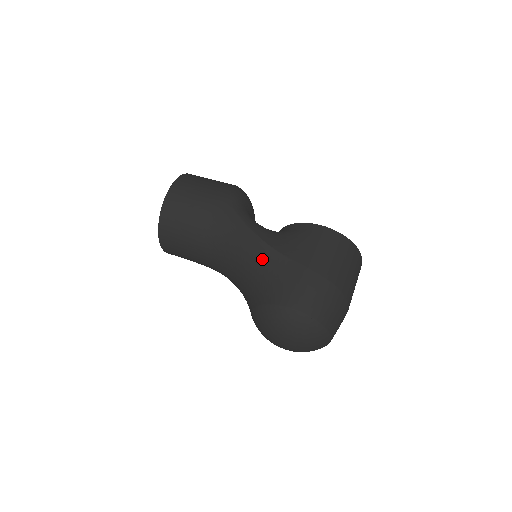
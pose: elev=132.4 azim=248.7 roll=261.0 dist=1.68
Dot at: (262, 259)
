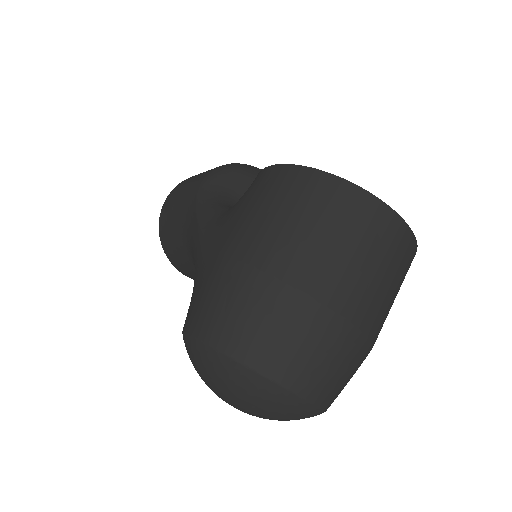
Dot at: (195, 258)
